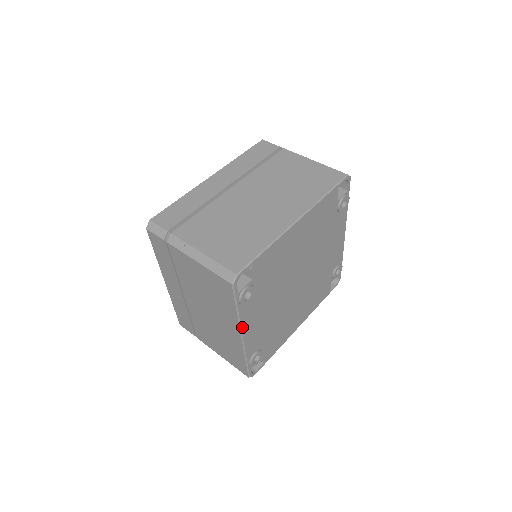
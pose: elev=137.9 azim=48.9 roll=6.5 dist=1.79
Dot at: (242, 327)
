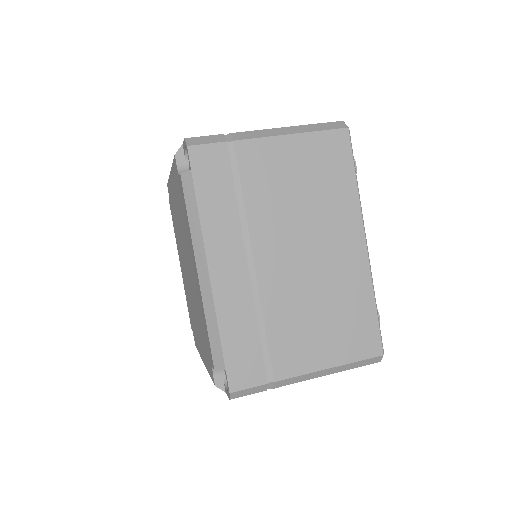
Dot at: (362, 221)
